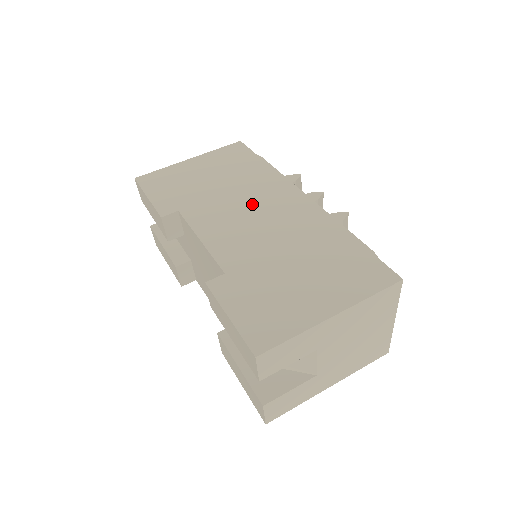
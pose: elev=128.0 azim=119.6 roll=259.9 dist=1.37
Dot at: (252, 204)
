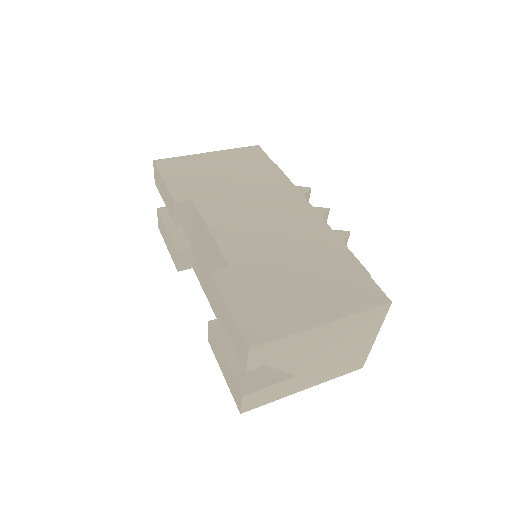
Dot at: (262, 207)
